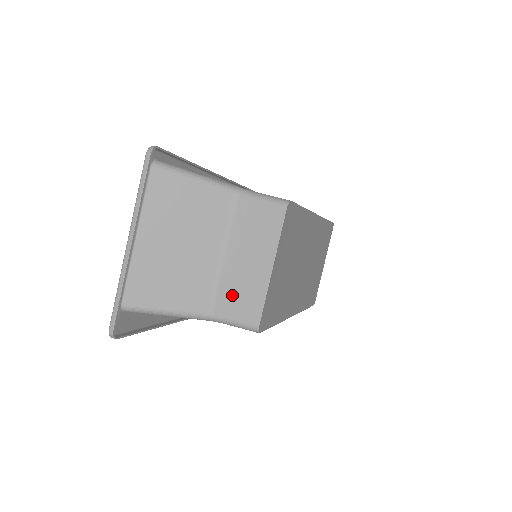
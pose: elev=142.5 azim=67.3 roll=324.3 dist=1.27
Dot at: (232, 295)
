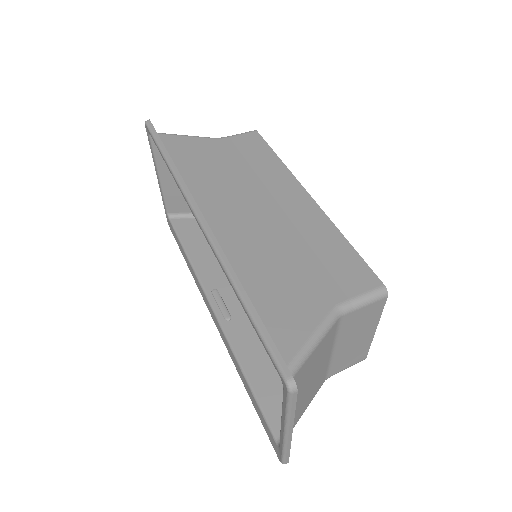
Dot at: (343, 361)
